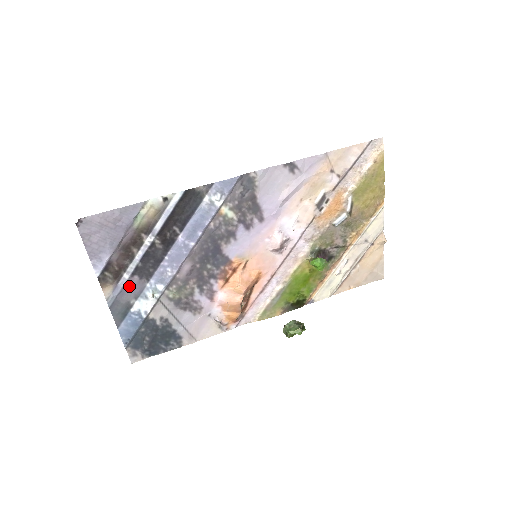
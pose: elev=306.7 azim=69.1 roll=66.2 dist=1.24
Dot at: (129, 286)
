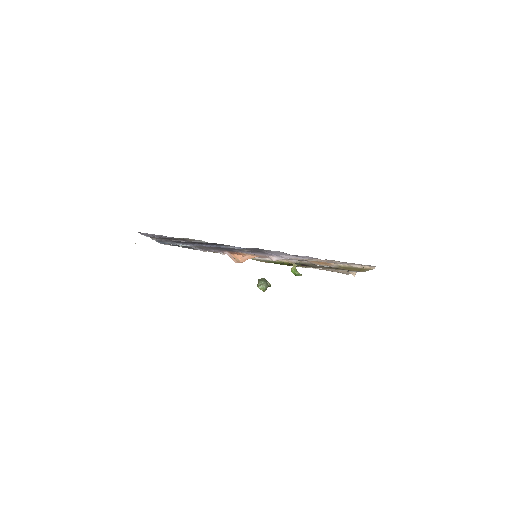
Dot at: (167, 241)
